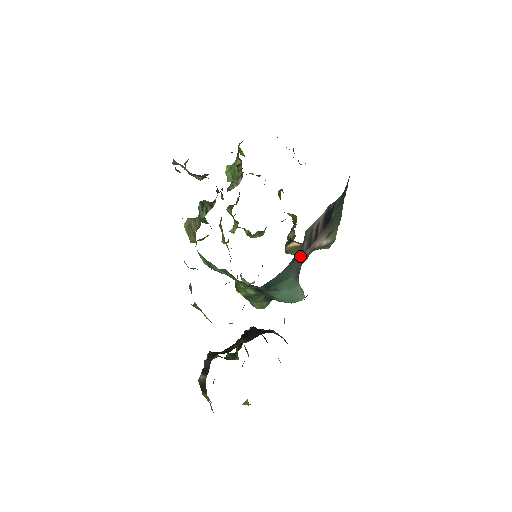
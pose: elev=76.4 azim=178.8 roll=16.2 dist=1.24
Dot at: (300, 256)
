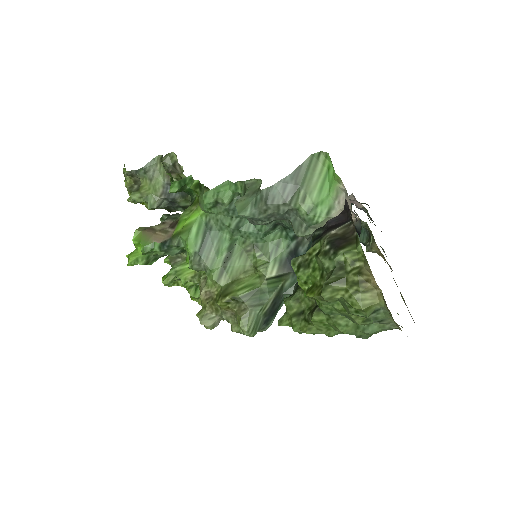
Dot at: occluded
